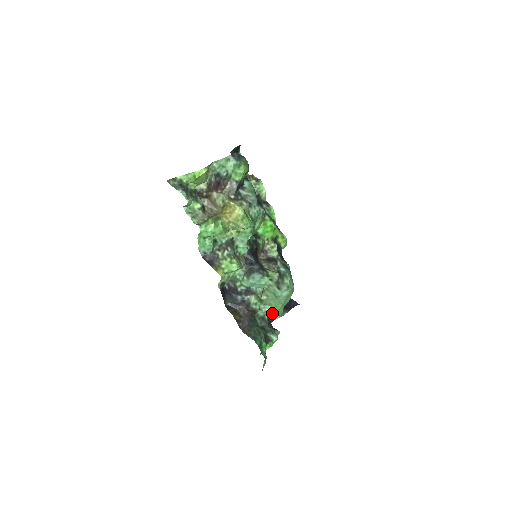
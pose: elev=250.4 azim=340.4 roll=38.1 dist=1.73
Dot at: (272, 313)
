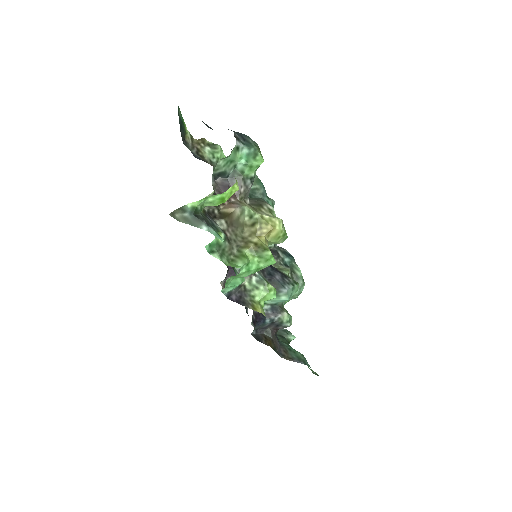
Dot at: occluded
